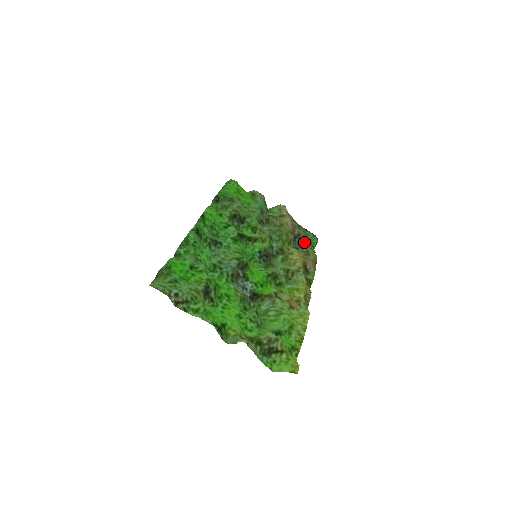
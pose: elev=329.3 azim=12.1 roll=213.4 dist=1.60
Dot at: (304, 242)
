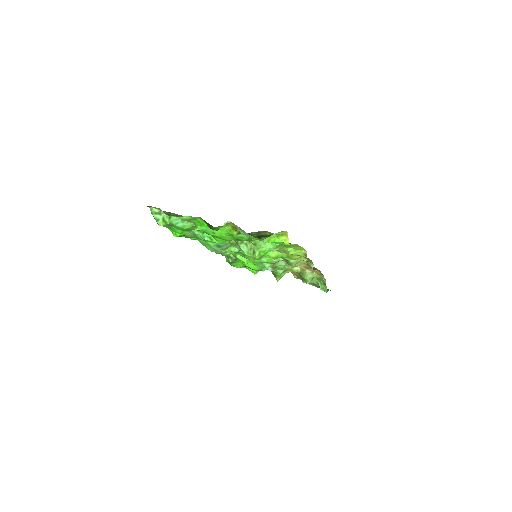
Dot at: (313, 282)
